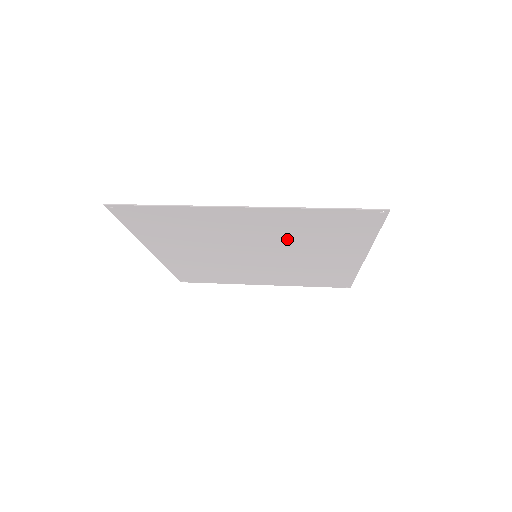
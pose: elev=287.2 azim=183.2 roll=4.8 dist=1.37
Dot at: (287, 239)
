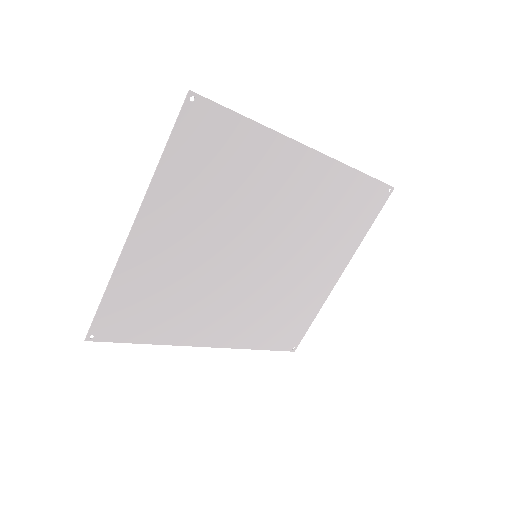
Dot at: (224, 212)
